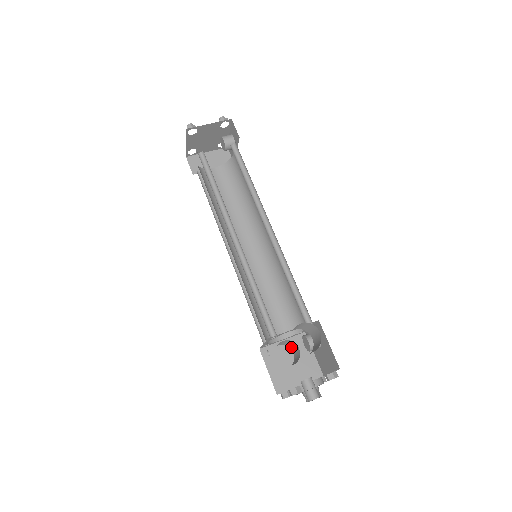
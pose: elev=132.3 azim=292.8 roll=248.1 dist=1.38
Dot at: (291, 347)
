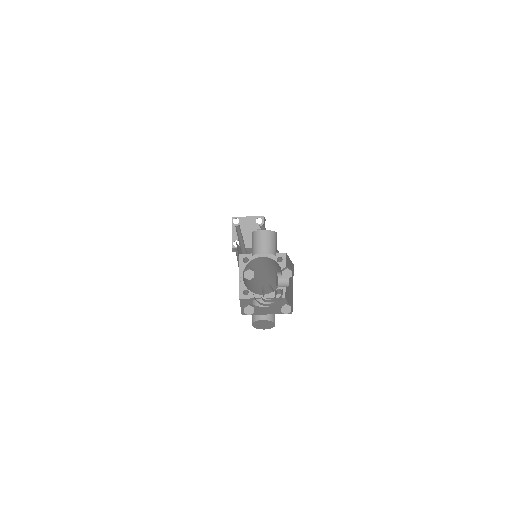
Dot at: (273, 318)
